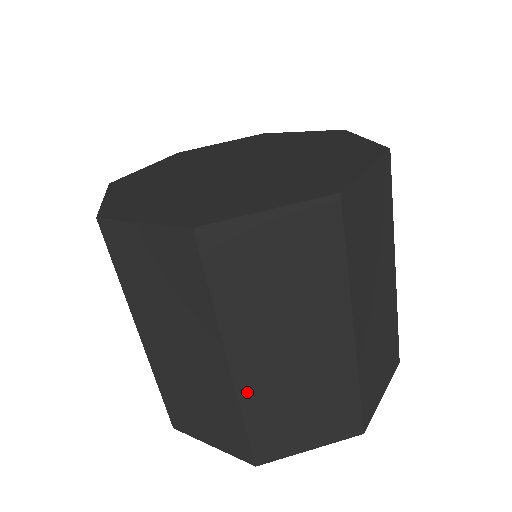
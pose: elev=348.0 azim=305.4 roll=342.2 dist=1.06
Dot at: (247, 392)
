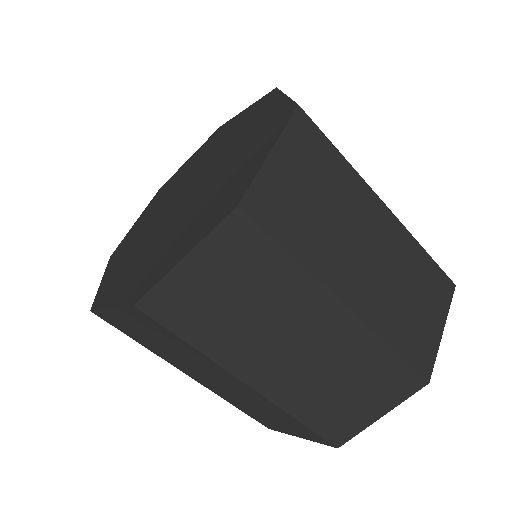
Dot at: (216, 392)
